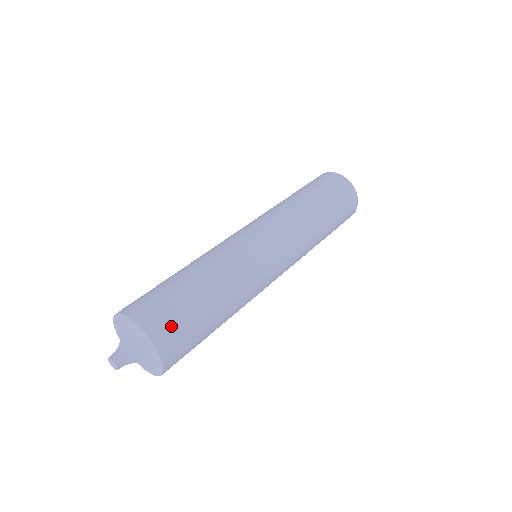
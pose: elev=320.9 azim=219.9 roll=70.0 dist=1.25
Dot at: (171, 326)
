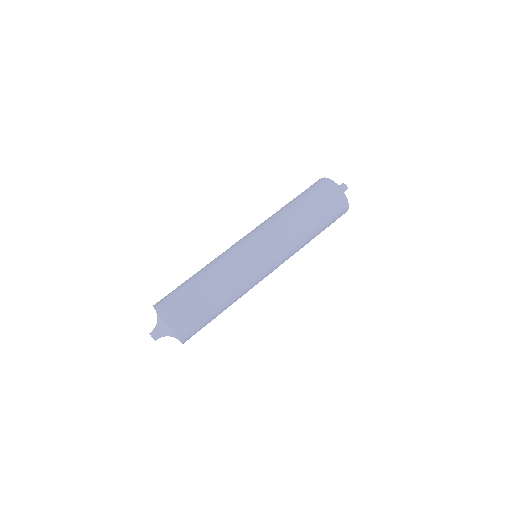
Dot at: (188, 323)
